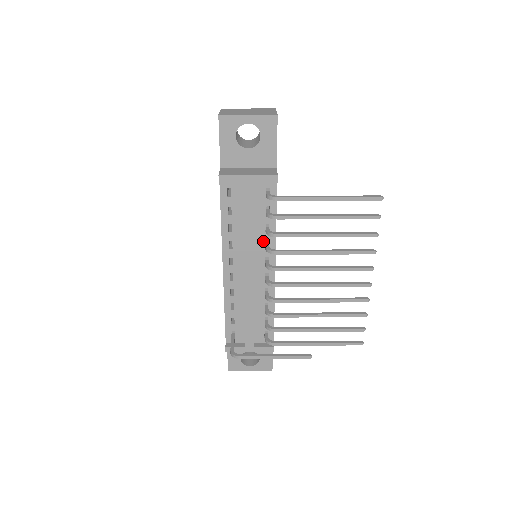
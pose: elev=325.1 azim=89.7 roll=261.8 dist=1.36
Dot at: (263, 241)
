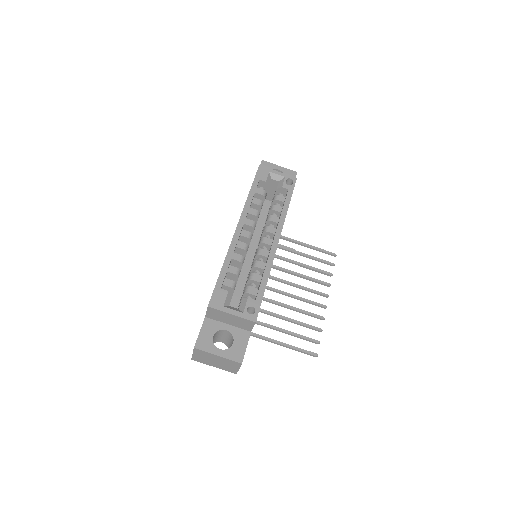
Dot at: occluded
